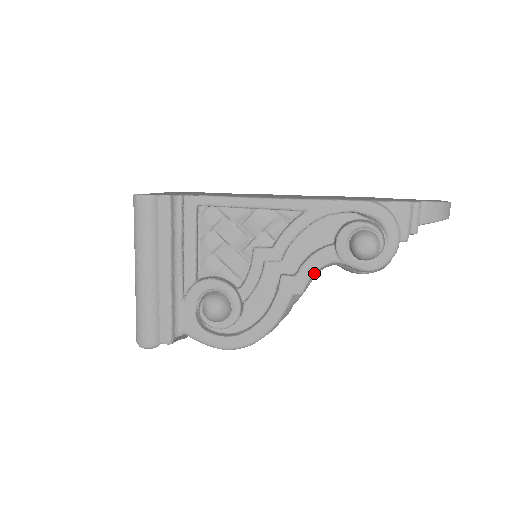
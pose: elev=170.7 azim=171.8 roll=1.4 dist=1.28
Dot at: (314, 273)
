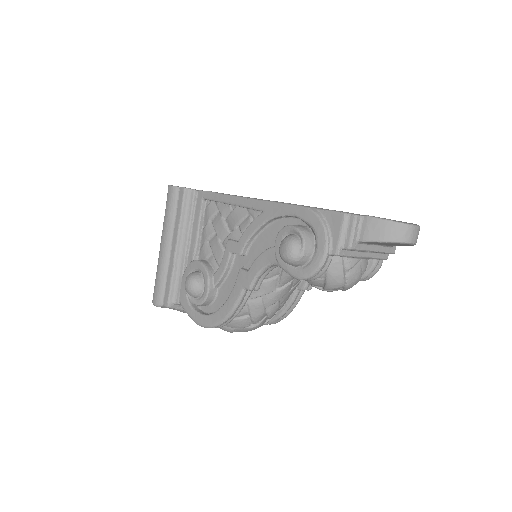
Dot at: (260, 271)
